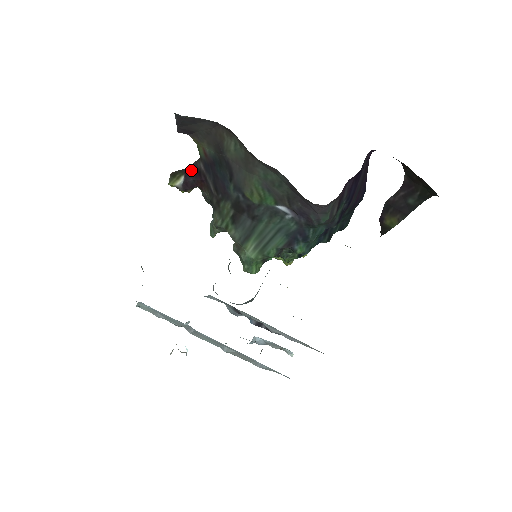
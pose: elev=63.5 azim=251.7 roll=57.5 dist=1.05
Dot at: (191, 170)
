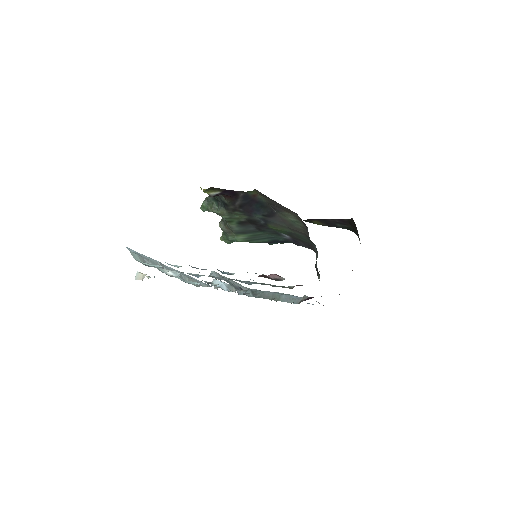
Dot at: (229, 191)
